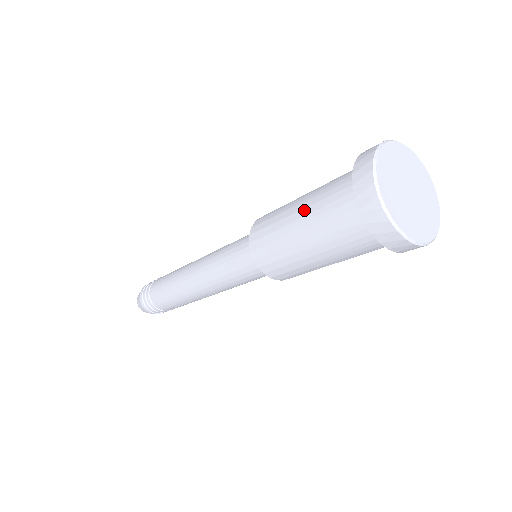
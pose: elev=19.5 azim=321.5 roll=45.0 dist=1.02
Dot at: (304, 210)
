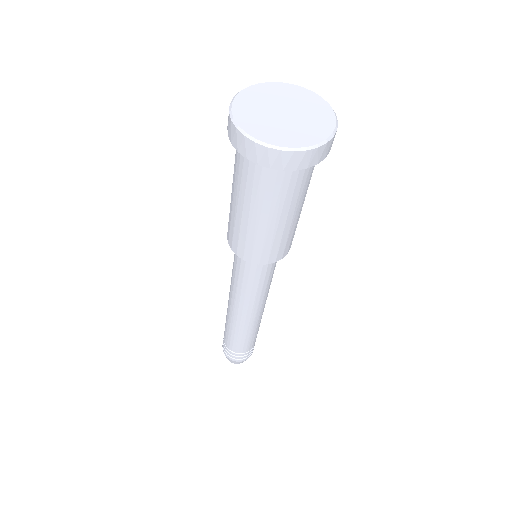
Dot at: occluded
